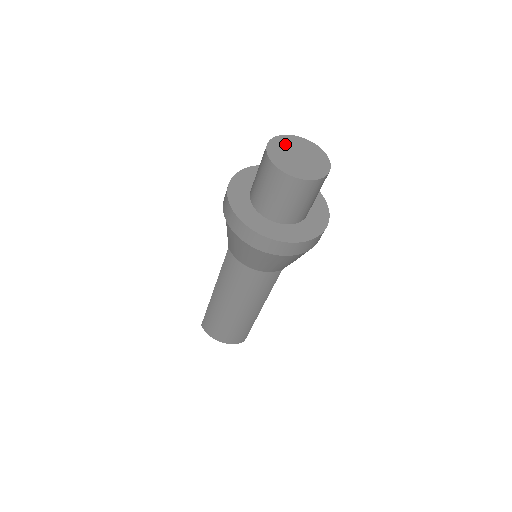
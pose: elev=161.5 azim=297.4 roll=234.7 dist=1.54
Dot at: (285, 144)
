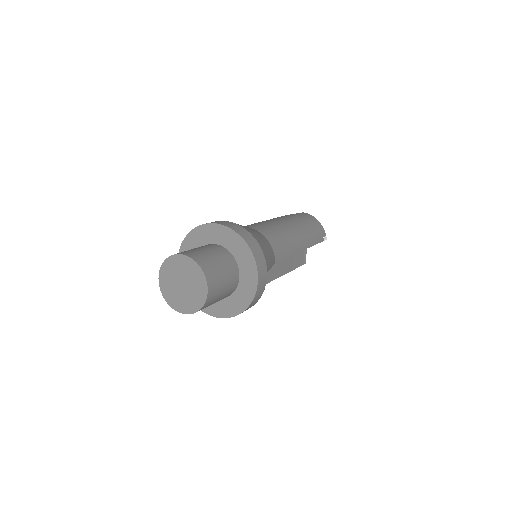
Dot at: (176, 267)
